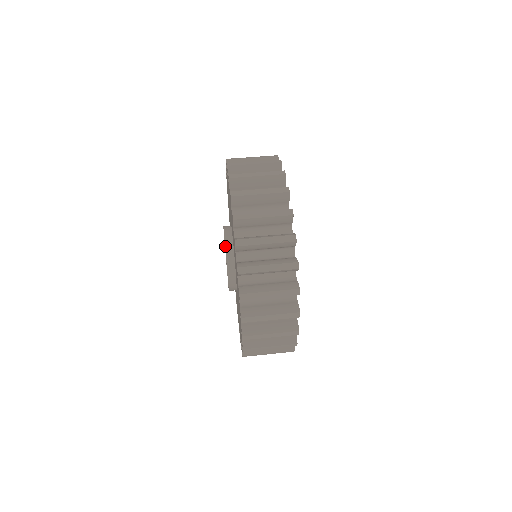
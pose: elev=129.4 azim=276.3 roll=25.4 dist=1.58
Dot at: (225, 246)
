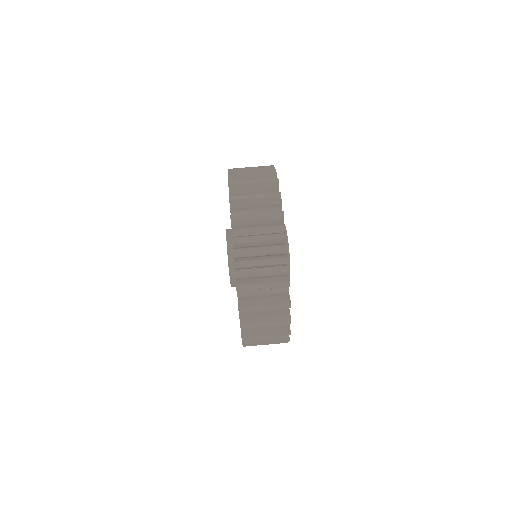
Dot at: (229, 273)
